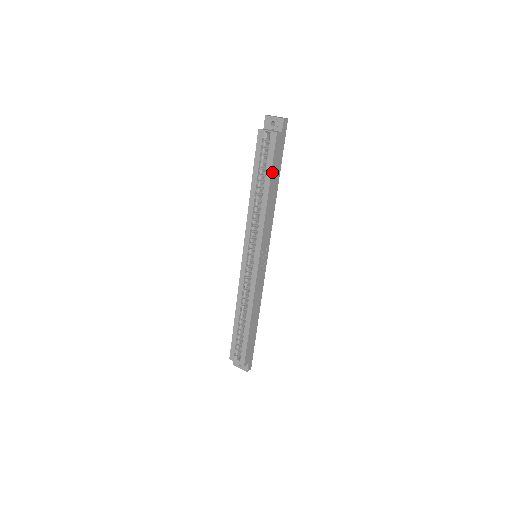
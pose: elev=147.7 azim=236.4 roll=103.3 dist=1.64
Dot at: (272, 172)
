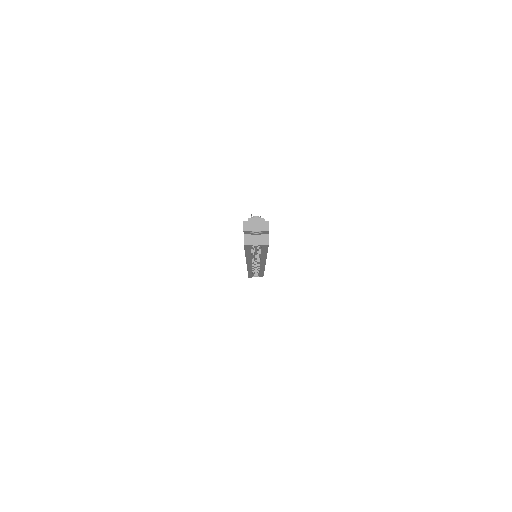
Dot at: occluded
